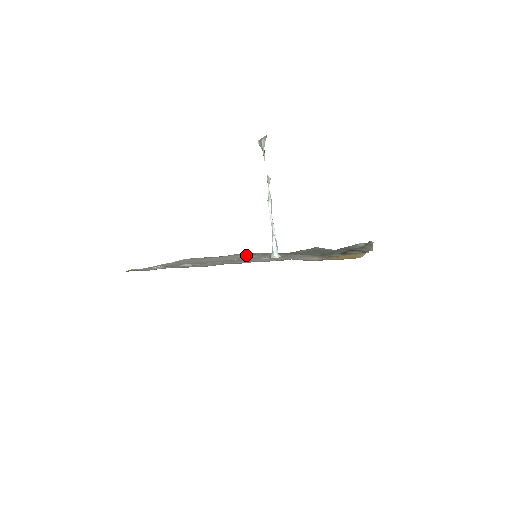
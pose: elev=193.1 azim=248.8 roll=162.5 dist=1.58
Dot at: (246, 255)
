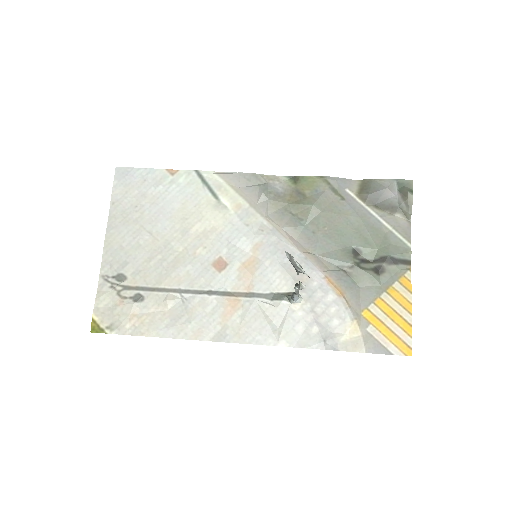
Dot at: (229, 217)
